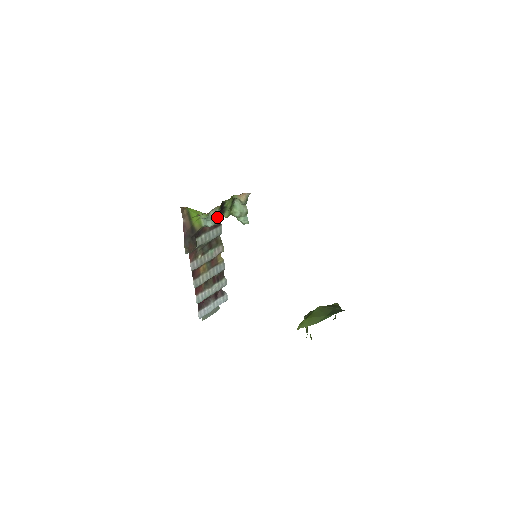
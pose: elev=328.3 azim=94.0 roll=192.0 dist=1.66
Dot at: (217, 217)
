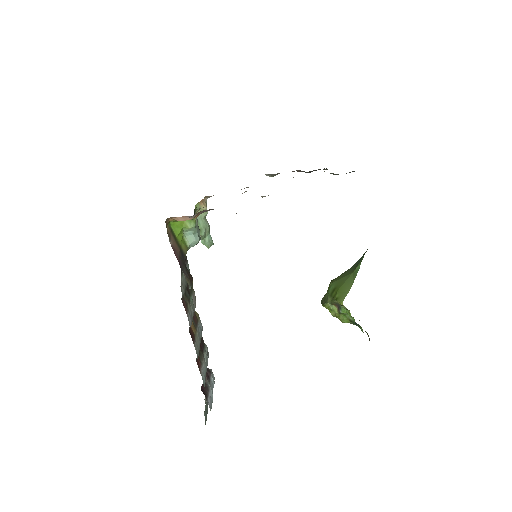
Dot at: (198, 229)
